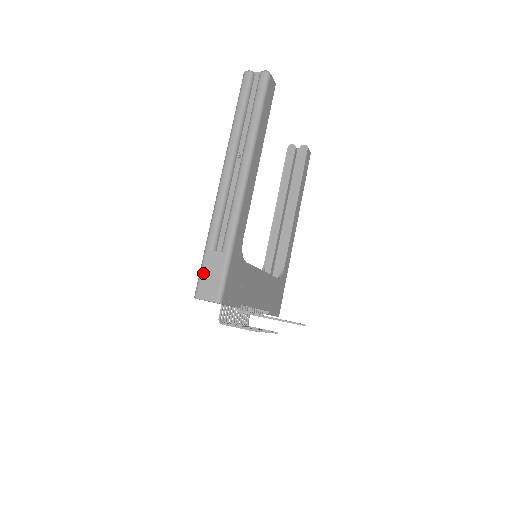
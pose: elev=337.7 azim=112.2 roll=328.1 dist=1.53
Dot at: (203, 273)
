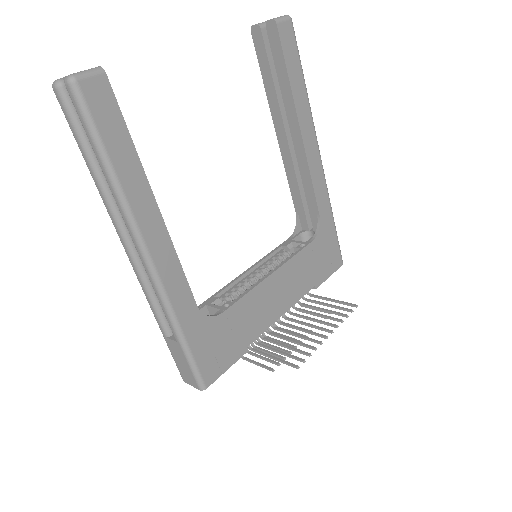
Dot at: (174, 359)
